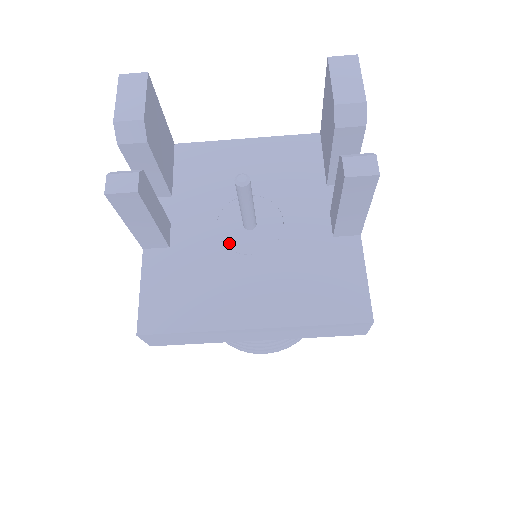
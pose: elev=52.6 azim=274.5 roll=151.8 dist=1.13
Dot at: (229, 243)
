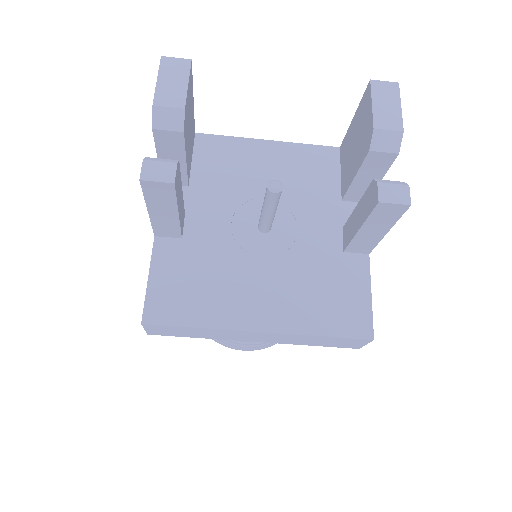
Dot at: (242, 243)
